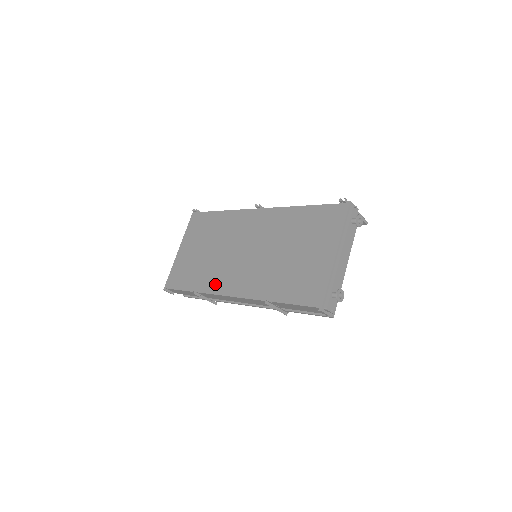
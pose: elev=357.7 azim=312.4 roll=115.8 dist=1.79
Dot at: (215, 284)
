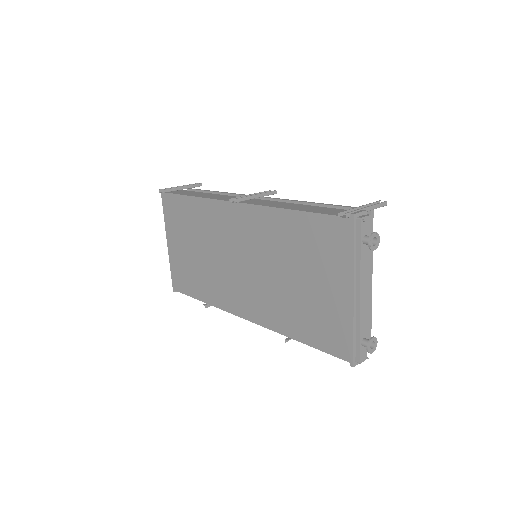
Dot at: (223, 299)
